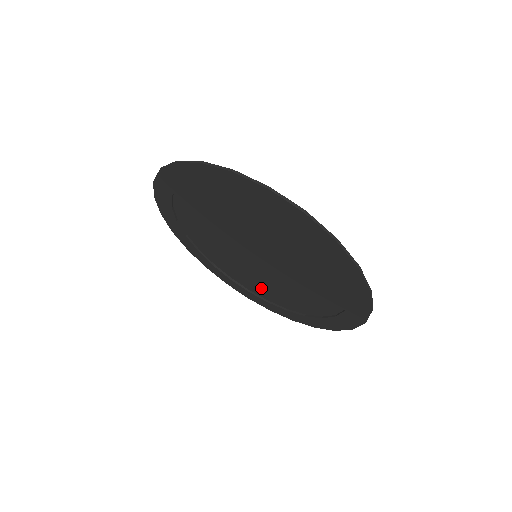
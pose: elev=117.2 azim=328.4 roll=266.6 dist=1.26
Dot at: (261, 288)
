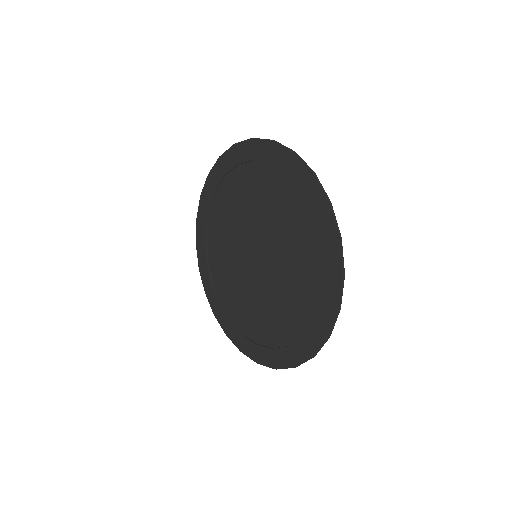
Dot at: (244, 313)
